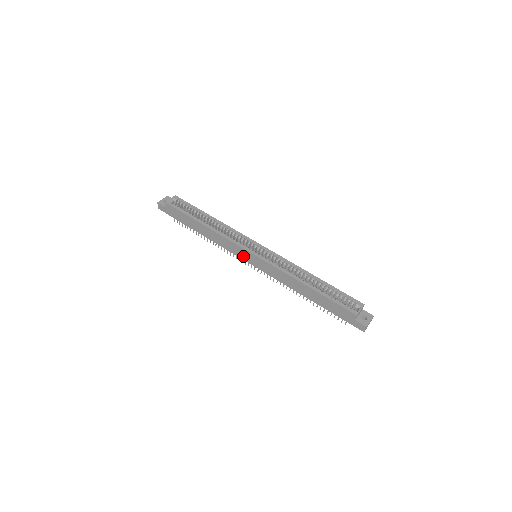
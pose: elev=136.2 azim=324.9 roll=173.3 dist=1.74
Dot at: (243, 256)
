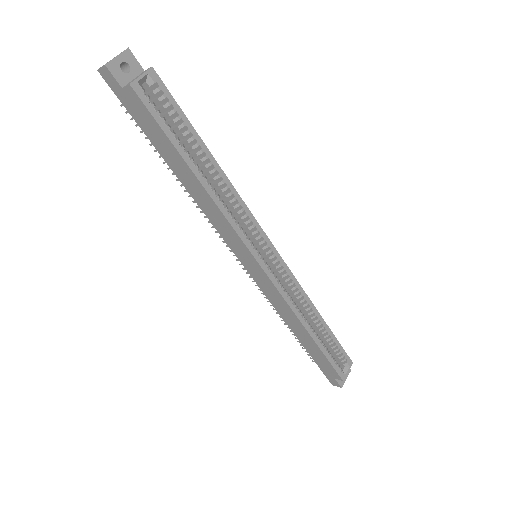
Dot at: (238, 252)
